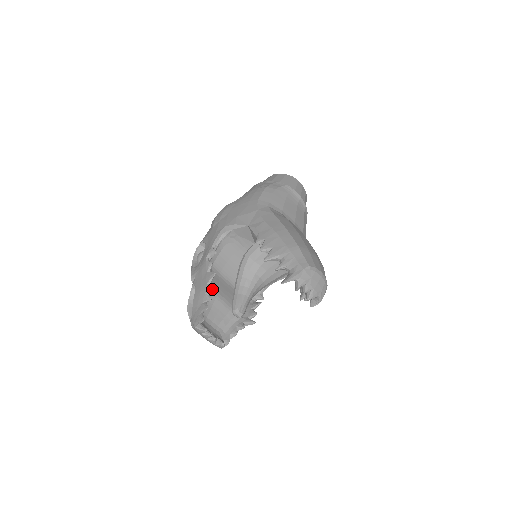
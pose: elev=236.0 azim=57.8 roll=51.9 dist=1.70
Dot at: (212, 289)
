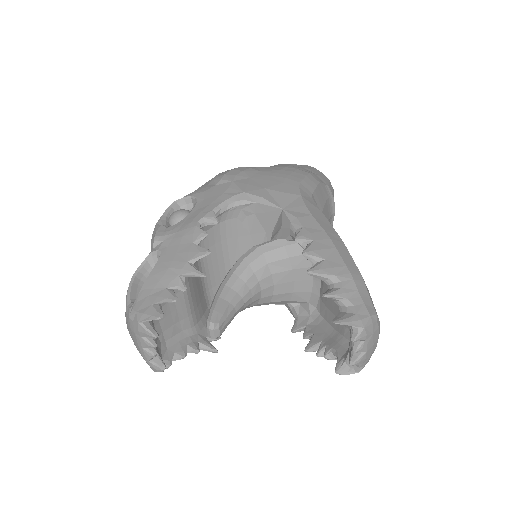
Dot at: (196, 274)
